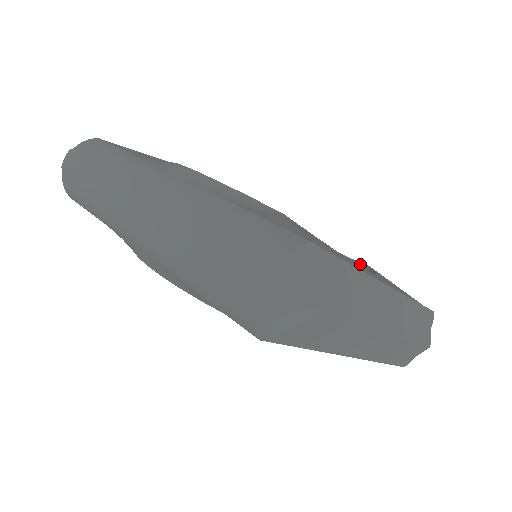
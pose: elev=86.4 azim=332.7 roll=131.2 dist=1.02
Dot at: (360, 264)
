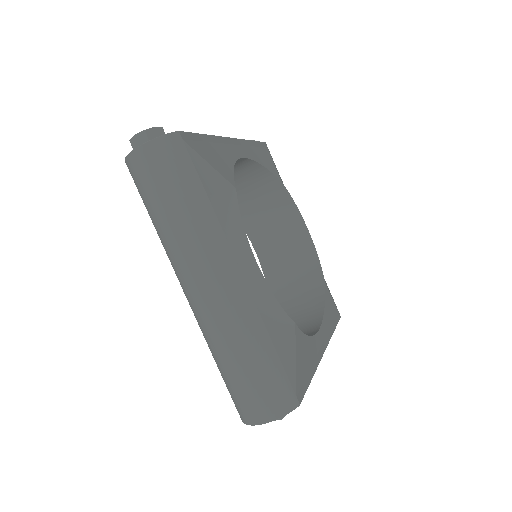
Dot at: (321, 269)
